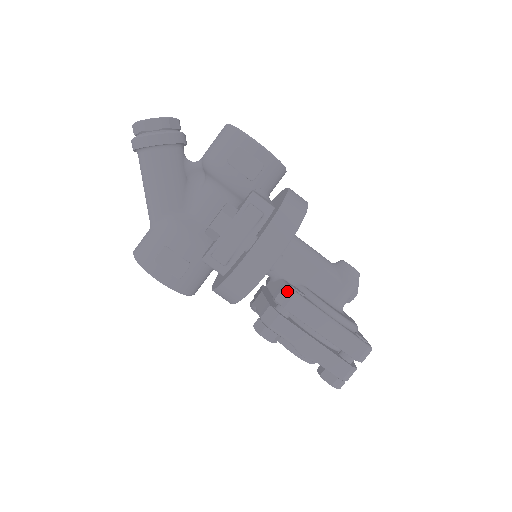
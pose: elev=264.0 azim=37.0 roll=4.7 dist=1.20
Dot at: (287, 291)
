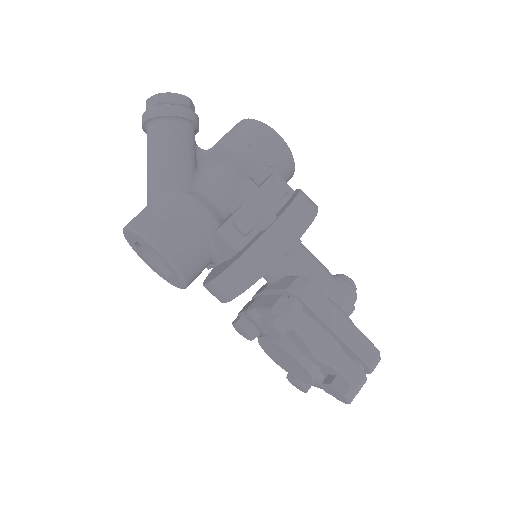
Dot at: (301, 280)
